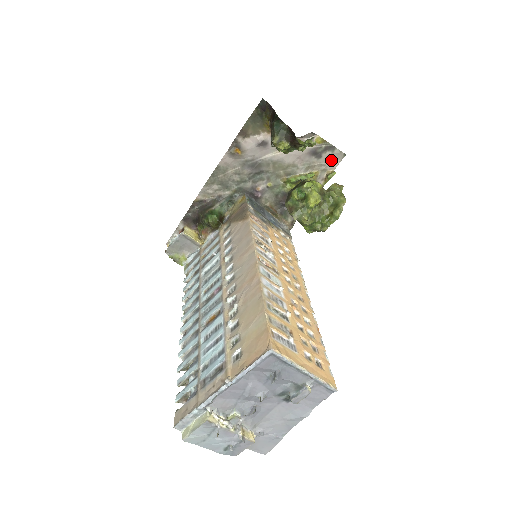
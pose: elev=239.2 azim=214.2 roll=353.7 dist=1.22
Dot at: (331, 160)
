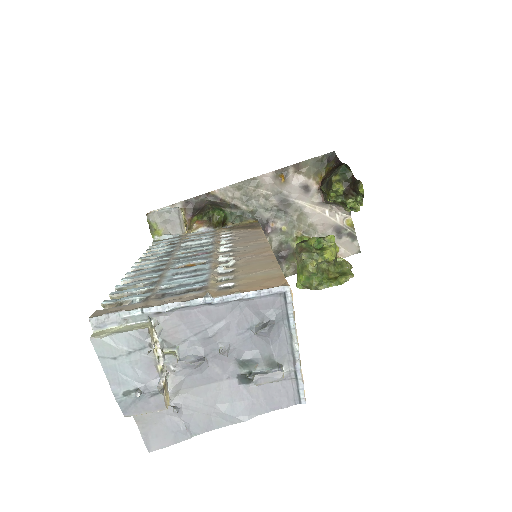
Dot at: (346, 247)
